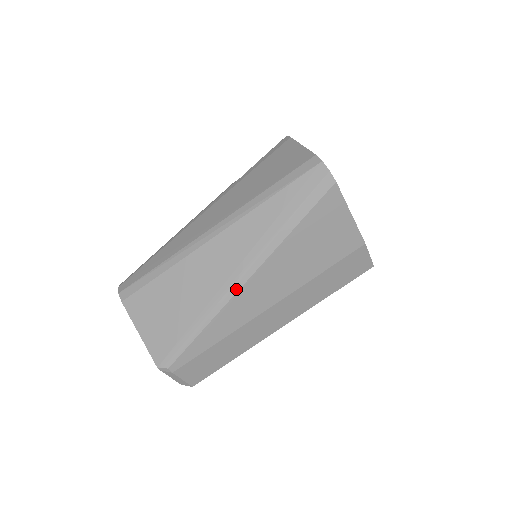
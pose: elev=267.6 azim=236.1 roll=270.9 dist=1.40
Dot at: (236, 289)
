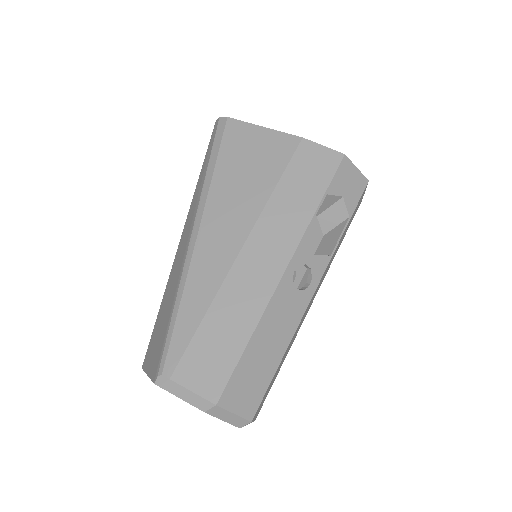
Dot at: (193, 246)
